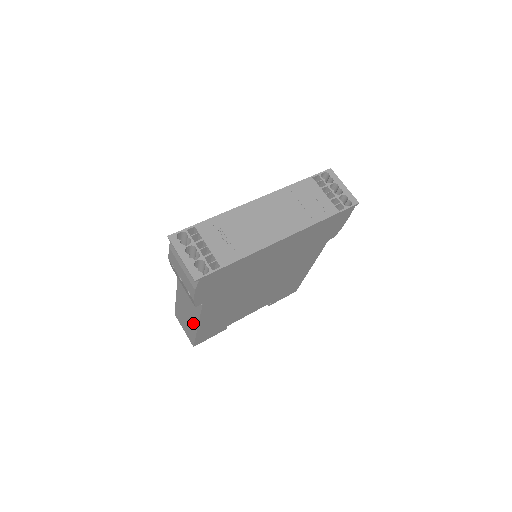
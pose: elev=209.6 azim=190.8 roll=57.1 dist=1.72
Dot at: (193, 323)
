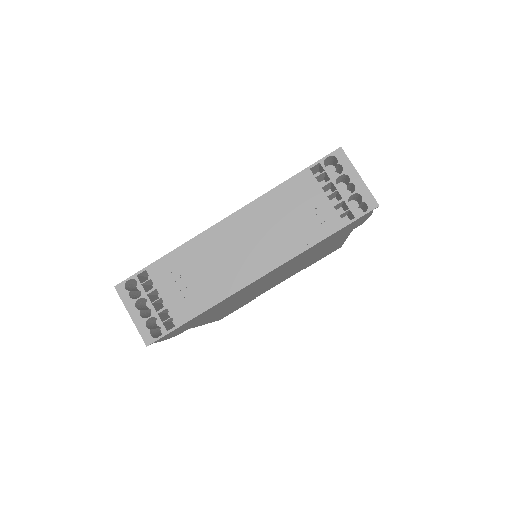
Dot at: occluded
